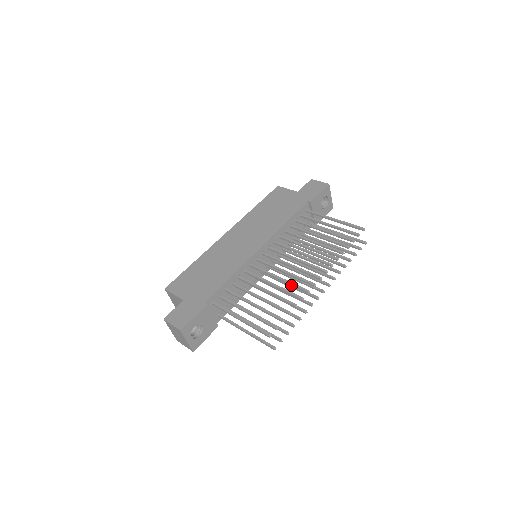
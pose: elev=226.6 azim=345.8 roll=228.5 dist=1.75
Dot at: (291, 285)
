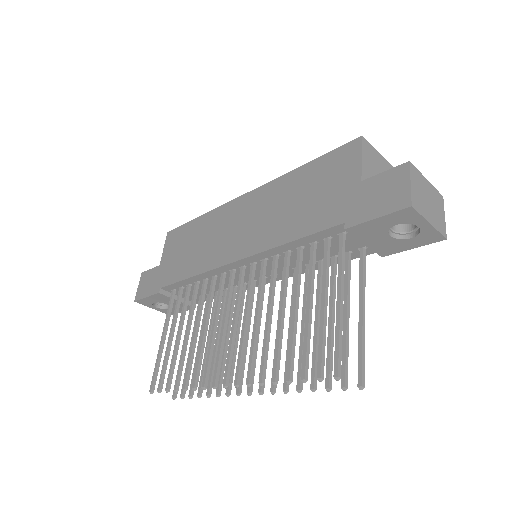
Dot at: (209, 354)
